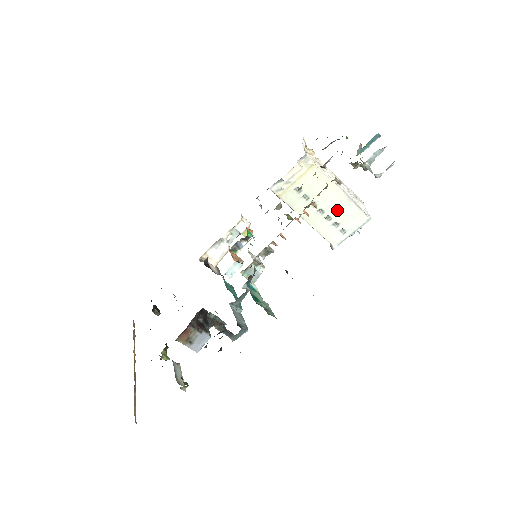
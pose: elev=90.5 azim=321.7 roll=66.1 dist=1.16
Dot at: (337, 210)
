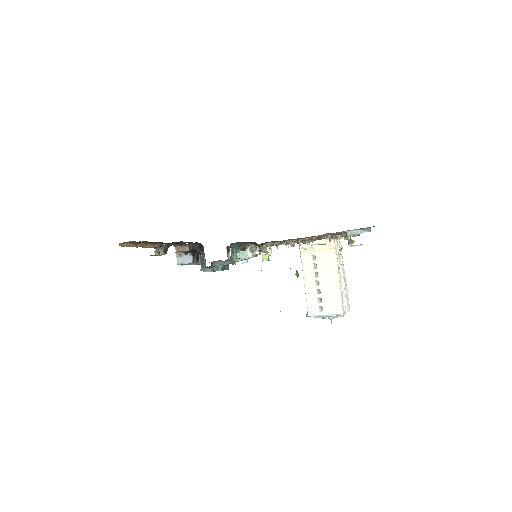
Dot at: (327, 290)
